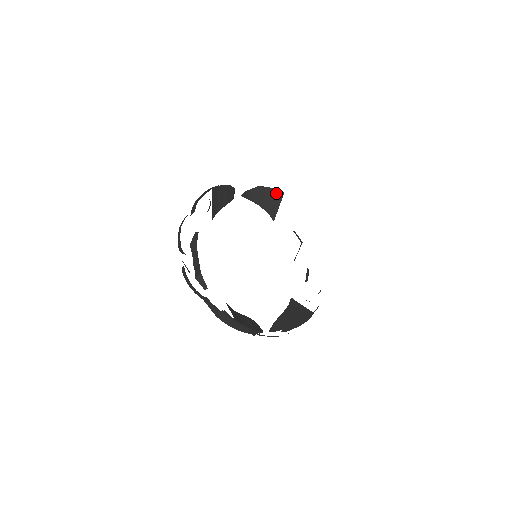
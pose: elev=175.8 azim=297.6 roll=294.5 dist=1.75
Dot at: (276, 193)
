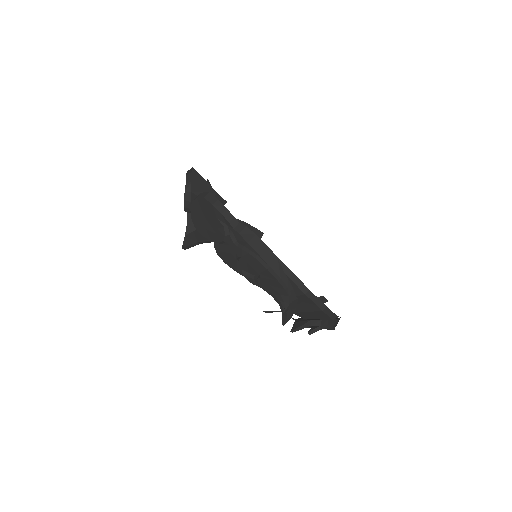
Dot at: (255, 232)
